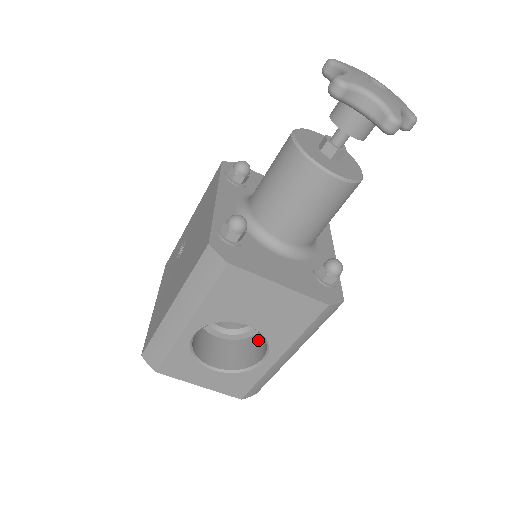
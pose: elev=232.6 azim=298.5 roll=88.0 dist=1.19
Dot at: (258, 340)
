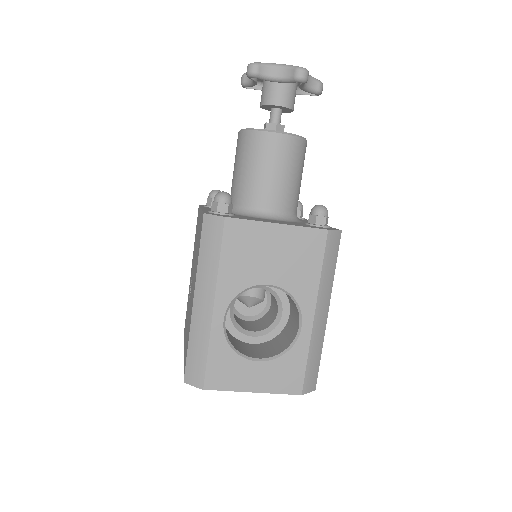
Dot at: (290, 324)
